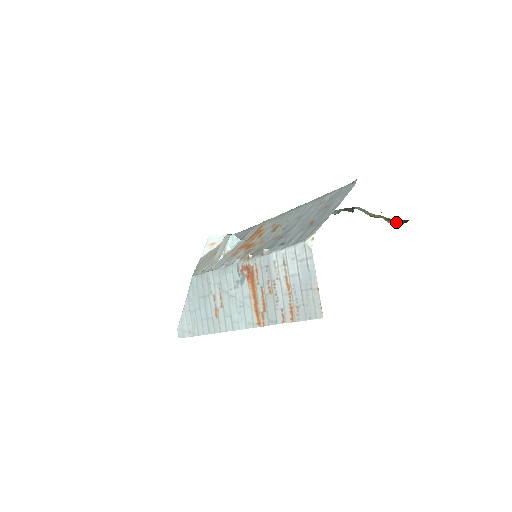
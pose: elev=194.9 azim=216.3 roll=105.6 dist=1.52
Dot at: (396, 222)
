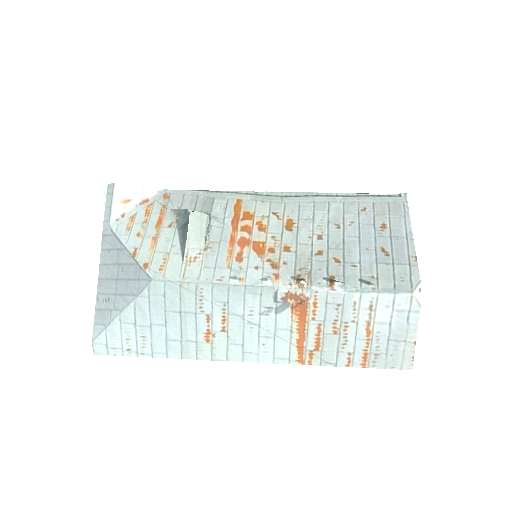
Dot at: occluded
